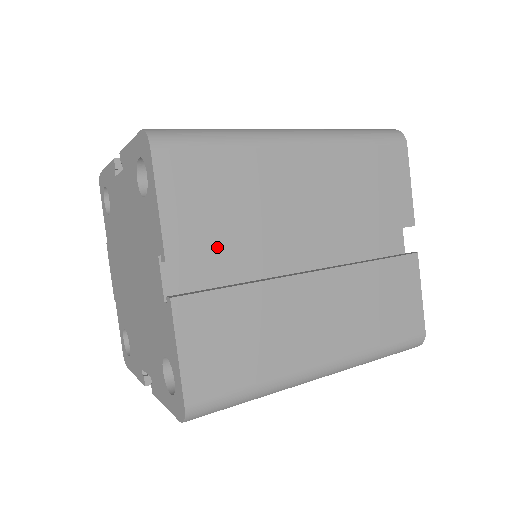
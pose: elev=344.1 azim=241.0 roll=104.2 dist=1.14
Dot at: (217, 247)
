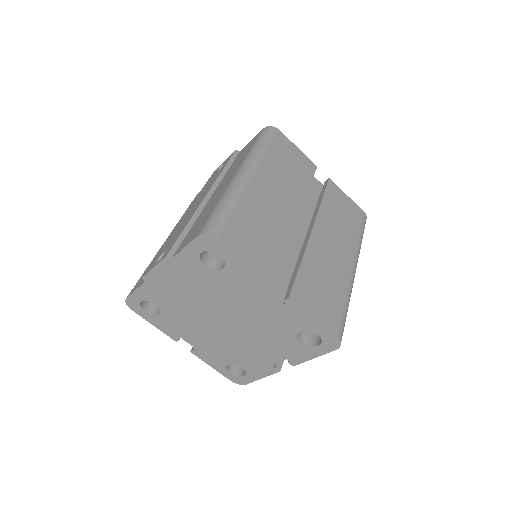
Dot at: occluded
